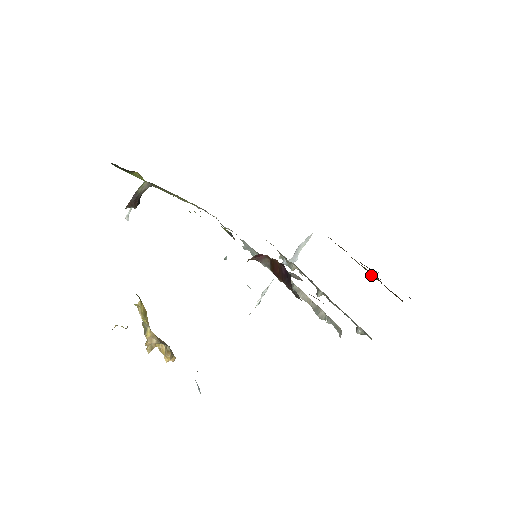
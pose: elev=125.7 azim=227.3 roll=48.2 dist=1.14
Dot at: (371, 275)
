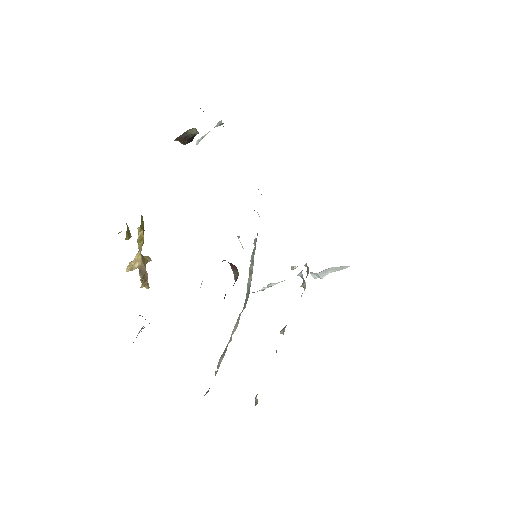
Dot at: occluded
